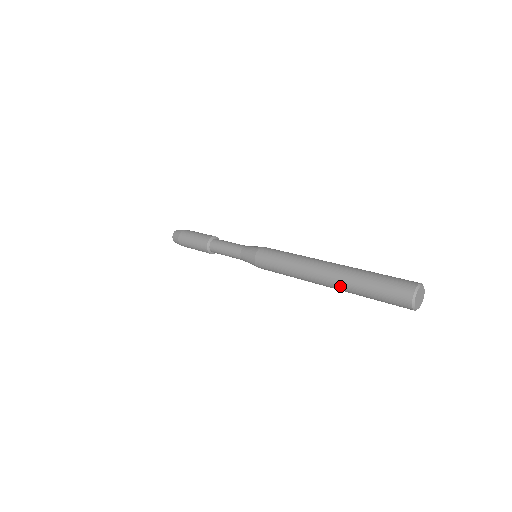
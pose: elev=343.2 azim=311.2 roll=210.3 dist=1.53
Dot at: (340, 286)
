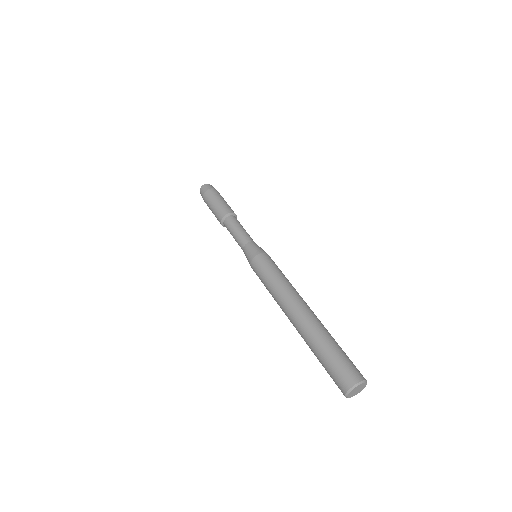
Dot at: occluded
